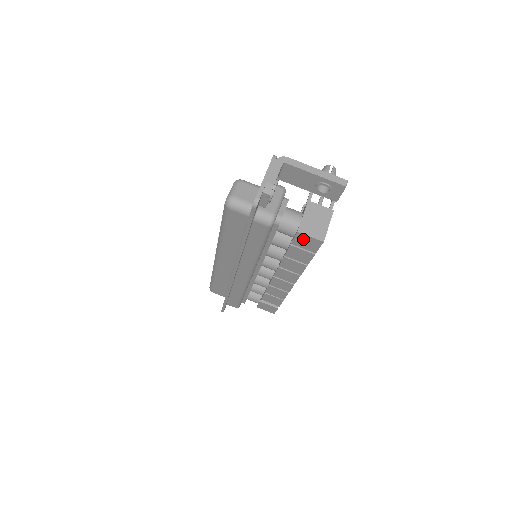
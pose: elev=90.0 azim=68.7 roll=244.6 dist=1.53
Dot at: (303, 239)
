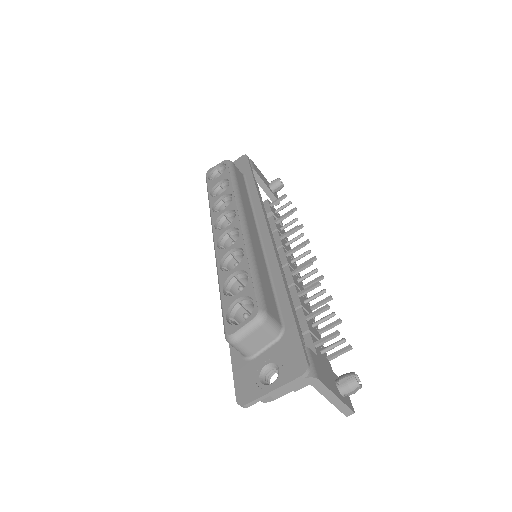
Dot at: occluded
